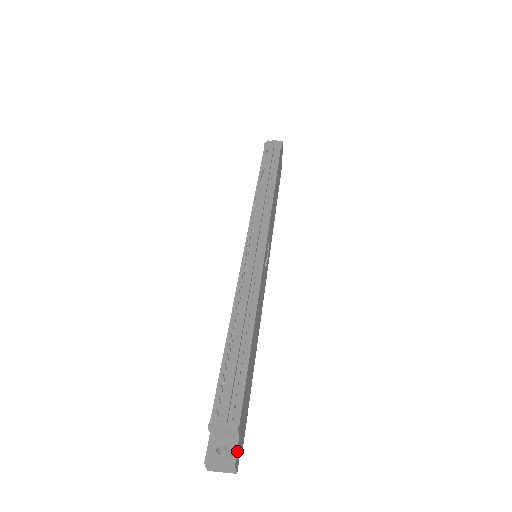
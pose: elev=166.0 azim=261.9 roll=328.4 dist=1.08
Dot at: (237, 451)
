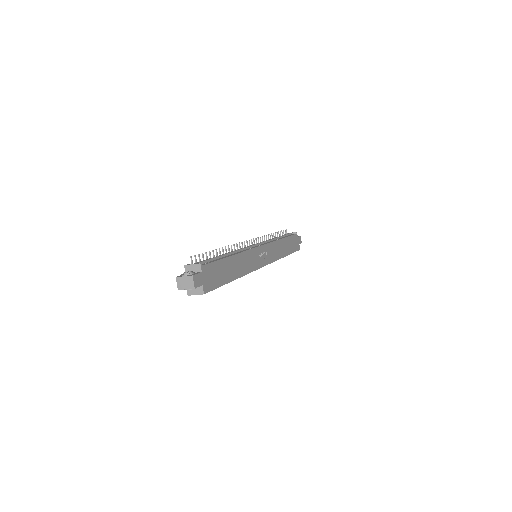
Dot at: (197, 275)
